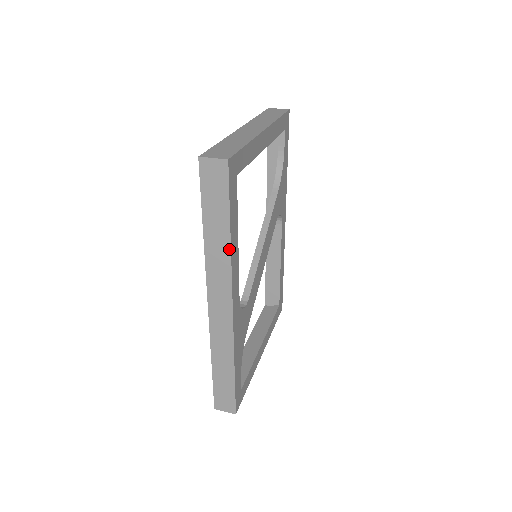
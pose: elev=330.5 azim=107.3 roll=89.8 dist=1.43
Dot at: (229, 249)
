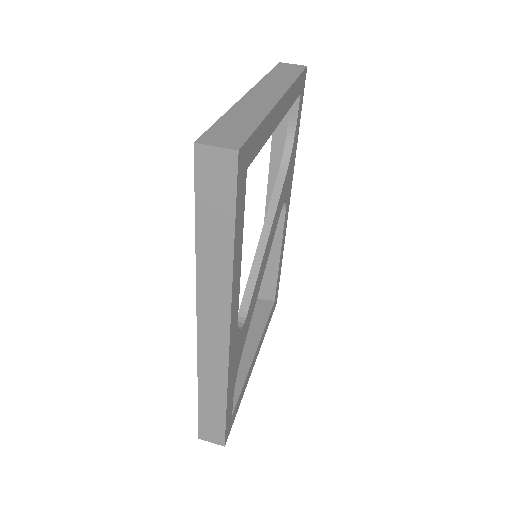
Dot at: (230, 268)
